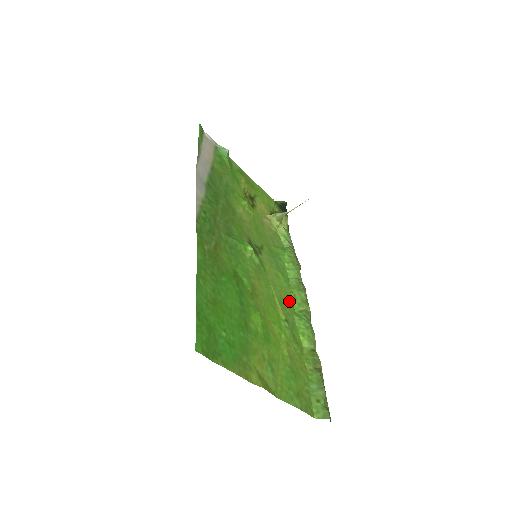
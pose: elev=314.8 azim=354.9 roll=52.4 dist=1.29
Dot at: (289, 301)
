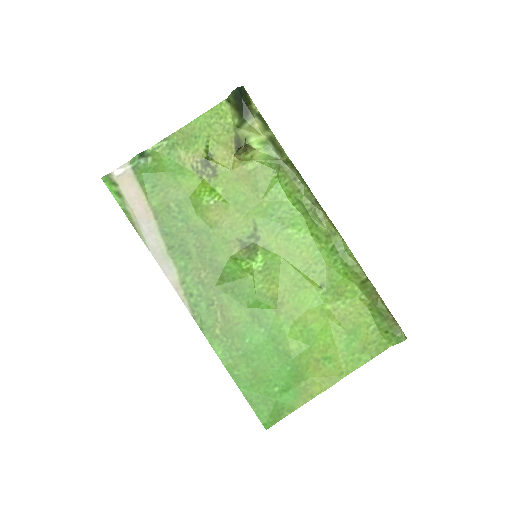
Dot at: (315, 252)
